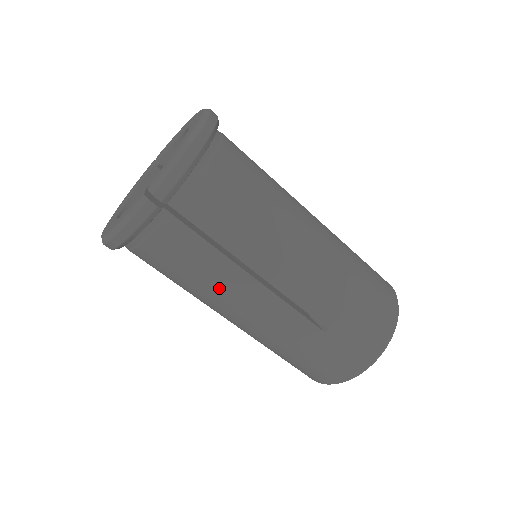
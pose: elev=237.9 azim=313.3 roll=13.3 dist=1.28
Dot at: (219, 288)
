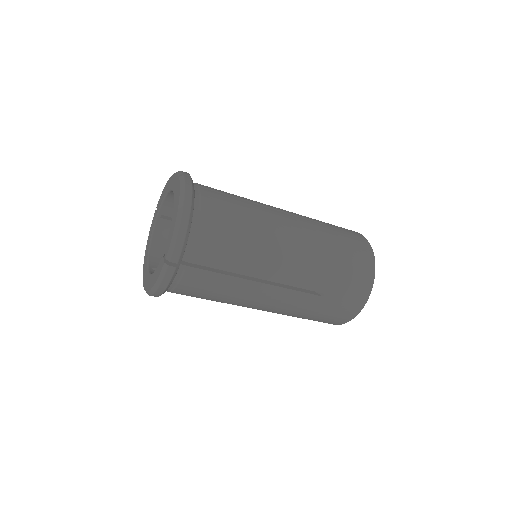
Dot at: (238, 296)
